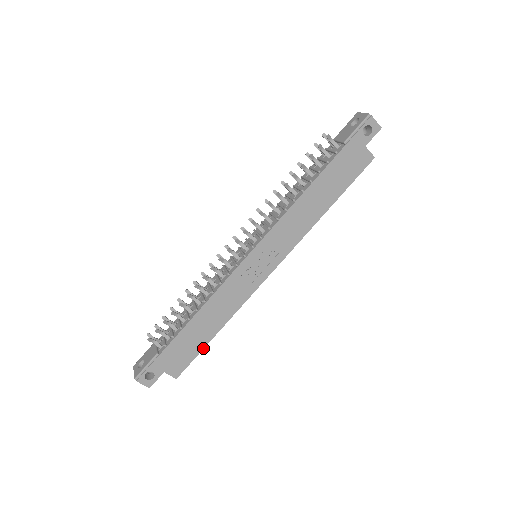
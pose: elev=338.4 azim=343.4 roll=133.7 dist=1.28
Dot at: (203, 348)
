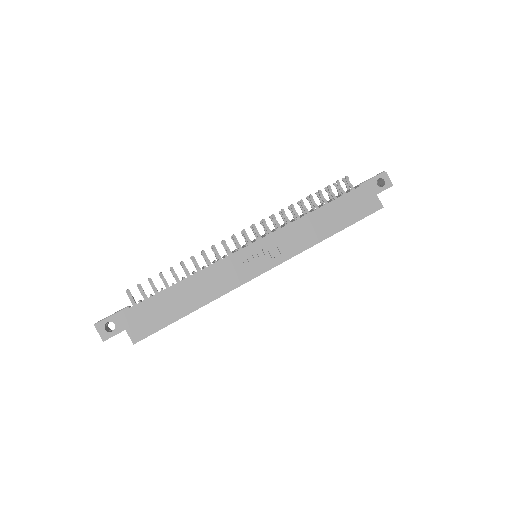
Dot at: (174, 321)
